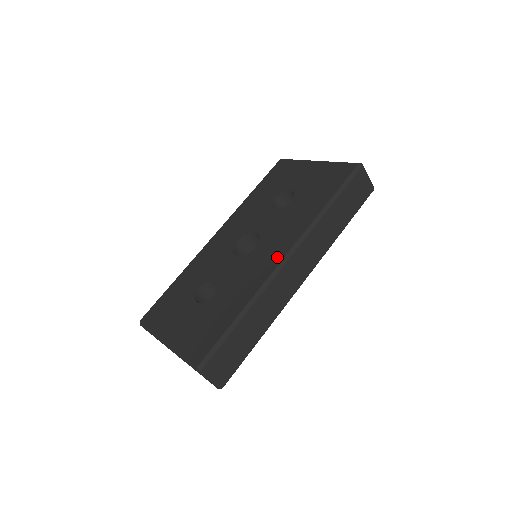
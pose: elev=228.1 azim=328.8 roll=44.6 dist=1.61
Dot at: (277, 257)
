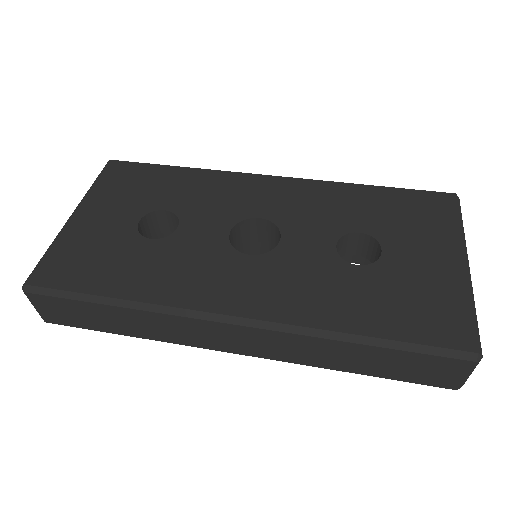
Dot at: (229, 303)
